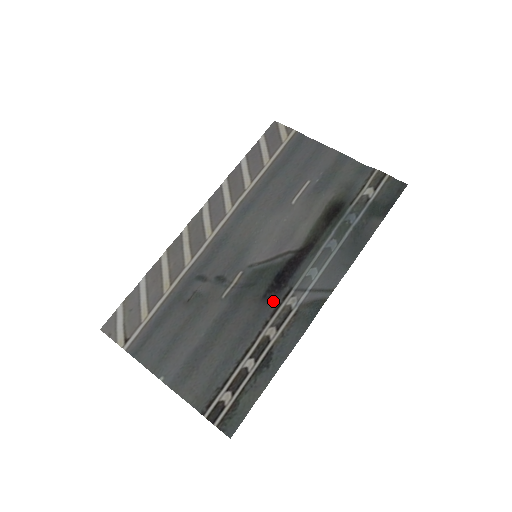
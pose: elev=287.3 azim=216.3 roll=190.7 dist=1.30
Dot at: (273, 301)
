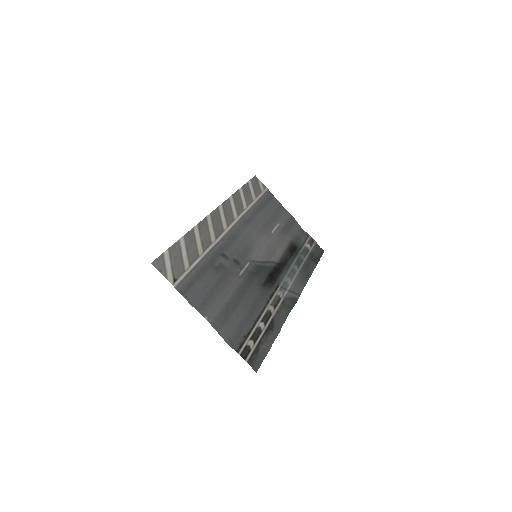
Dot at: (270, 289)
